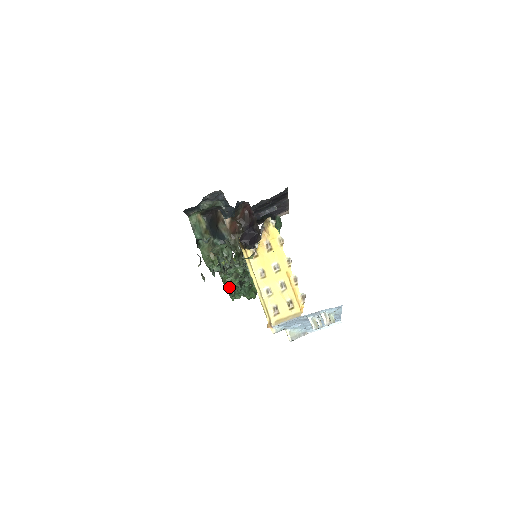
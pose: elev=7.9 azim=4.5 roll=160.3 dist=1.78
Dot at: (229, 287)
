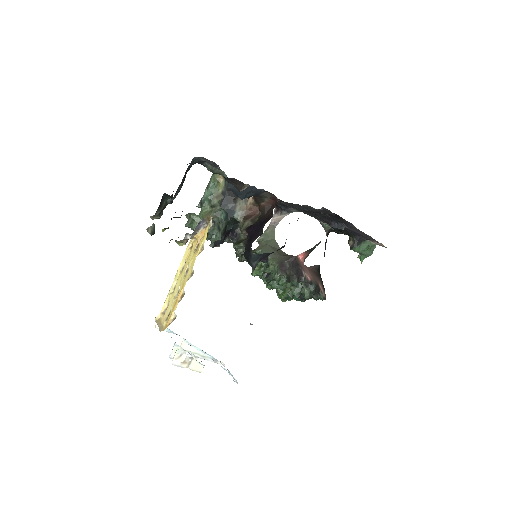
Dot at: (252, 269)
